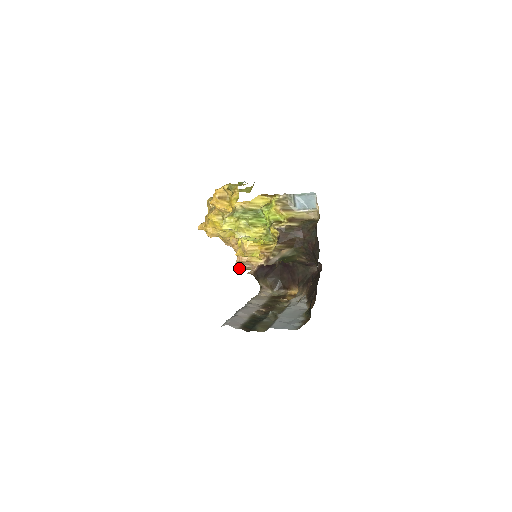
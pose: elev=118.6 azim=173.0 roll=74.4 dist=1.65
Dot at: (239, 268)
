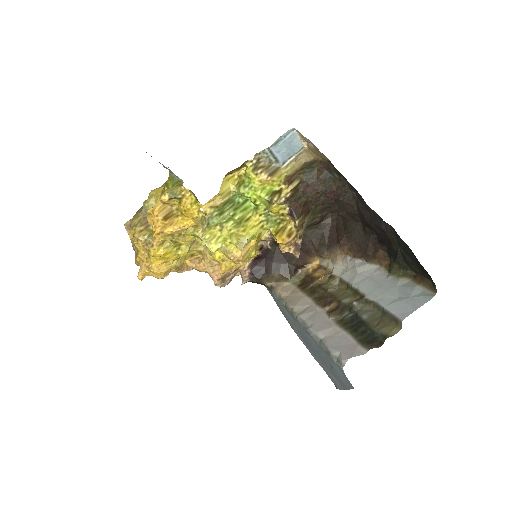
Dot at: occluded
